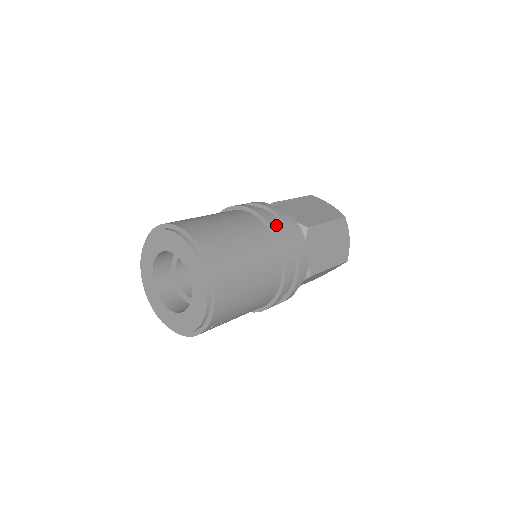
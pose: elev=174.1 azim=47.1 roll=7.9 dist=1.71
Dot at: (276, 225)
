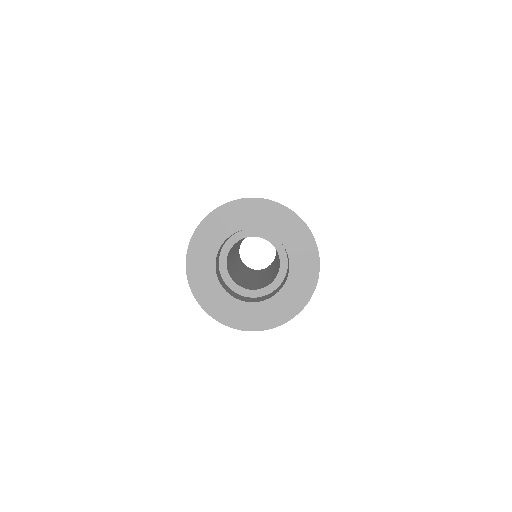
Dot at: occluded
